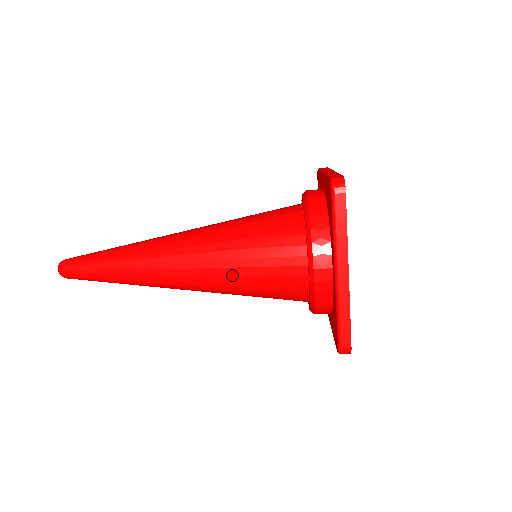
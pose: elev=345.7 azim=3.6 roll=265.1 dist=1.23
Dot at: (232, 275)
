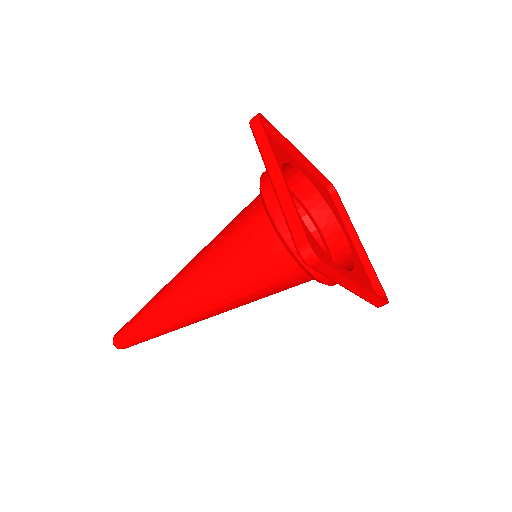
Dot at: (253, 301)
